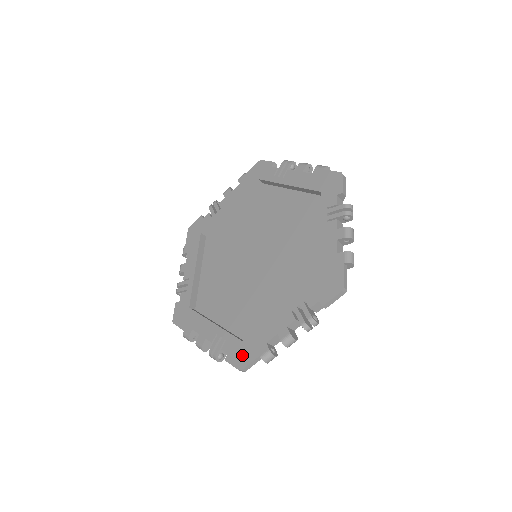
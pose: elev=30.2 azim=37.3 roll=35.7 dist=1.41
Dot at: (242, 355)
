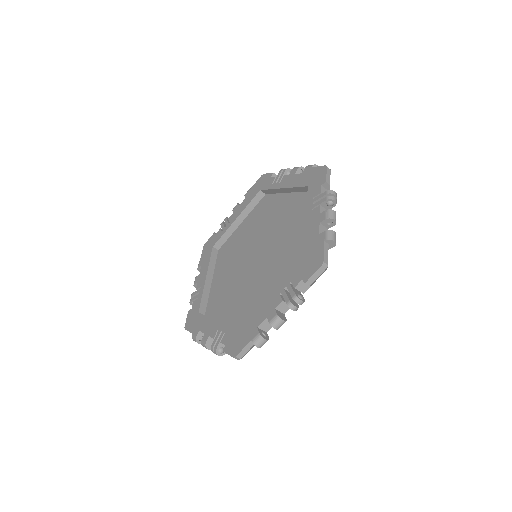
Dot at: (313, 261)
